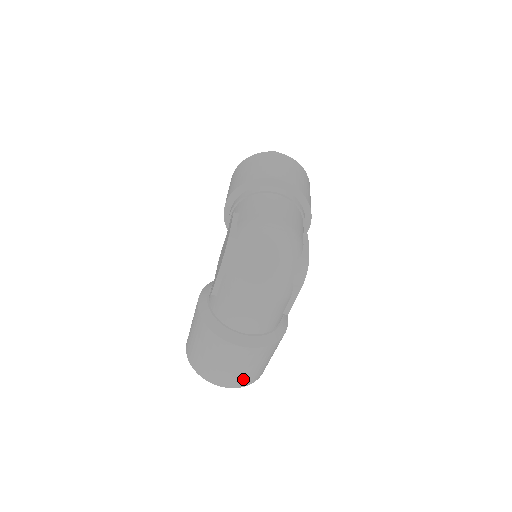
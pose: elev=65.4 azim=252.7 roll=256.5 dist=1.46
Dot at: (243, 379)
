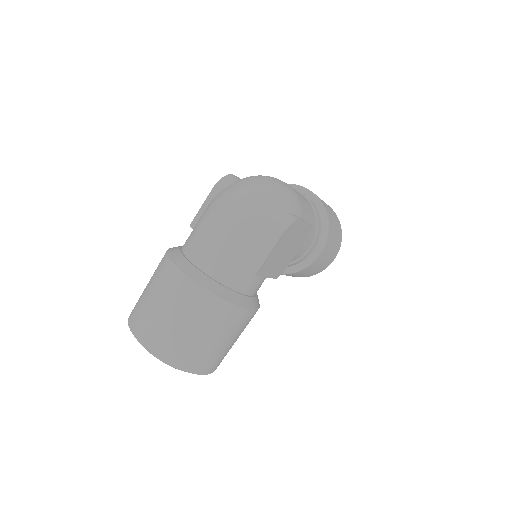
Dot at: (171, 344)
